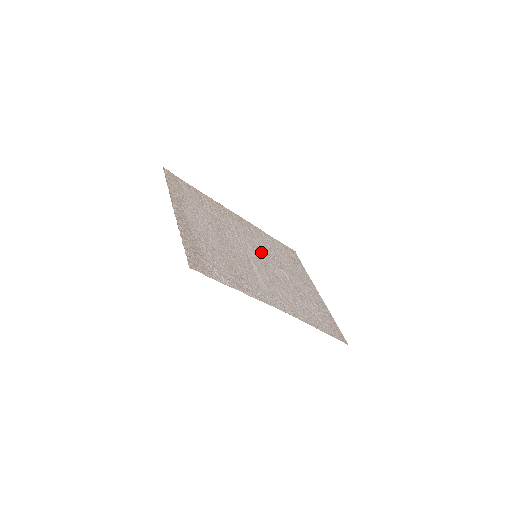
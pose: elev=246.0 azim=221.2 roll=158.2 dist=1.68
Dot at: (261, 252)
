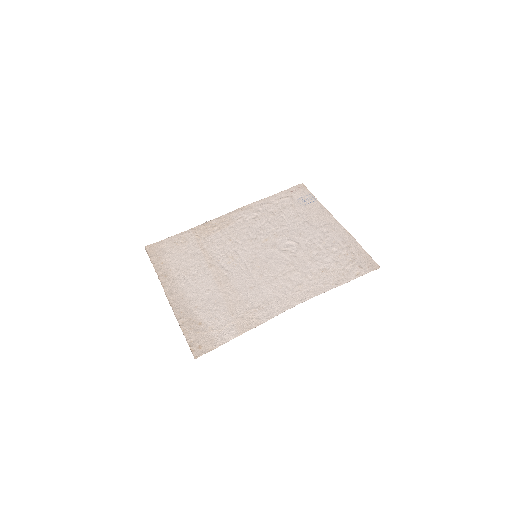
Dot at: (260, 243)
